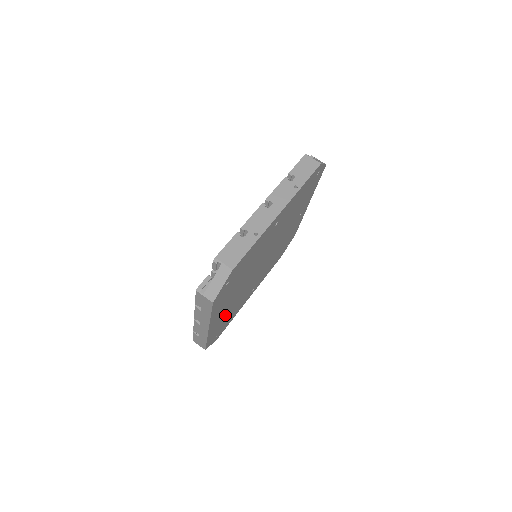
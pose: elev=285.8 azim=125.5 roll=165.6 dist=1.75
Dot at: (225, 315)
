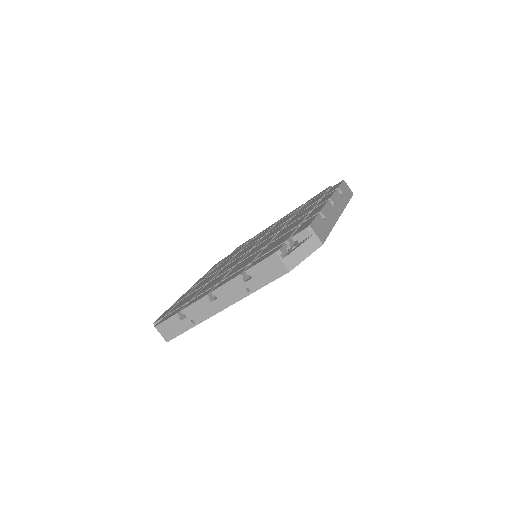
Dot at: occluded
